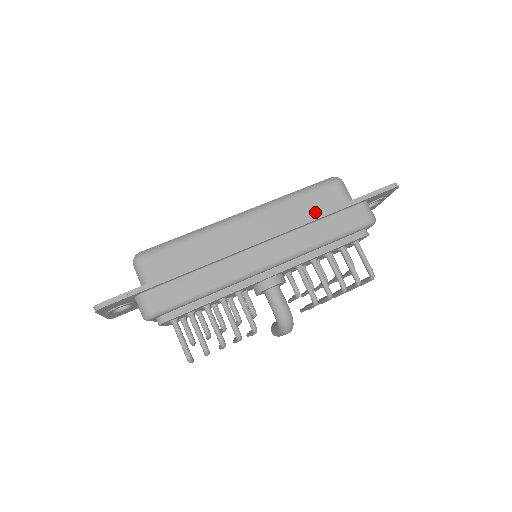
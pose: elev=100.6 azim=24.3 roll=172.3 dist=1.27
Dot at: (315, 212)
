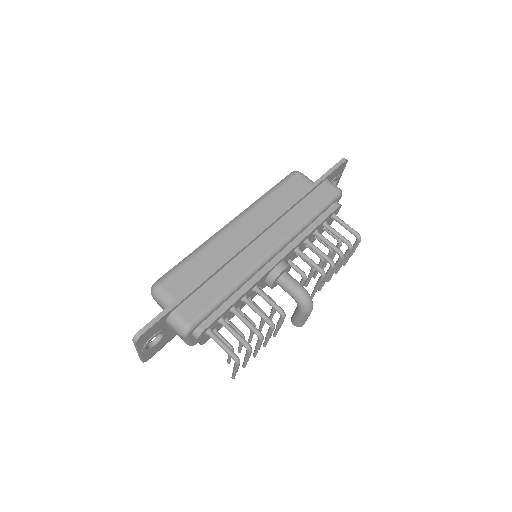
Dot at: occluded
